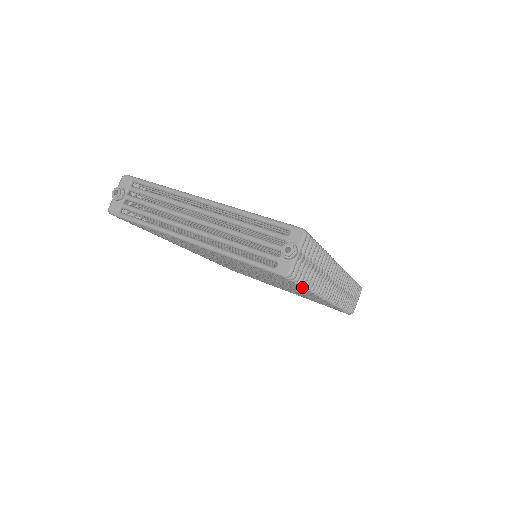
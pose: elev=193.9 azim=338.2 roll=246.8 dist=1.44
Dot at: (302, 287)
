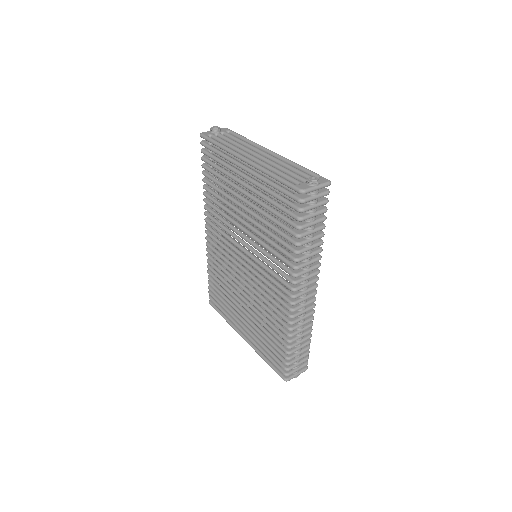
Dot at: (296, 234)
